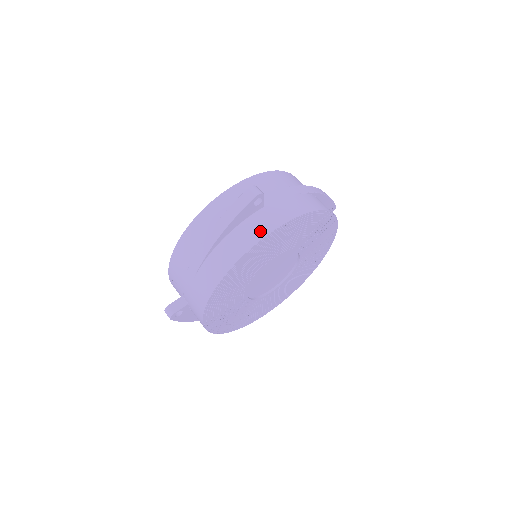
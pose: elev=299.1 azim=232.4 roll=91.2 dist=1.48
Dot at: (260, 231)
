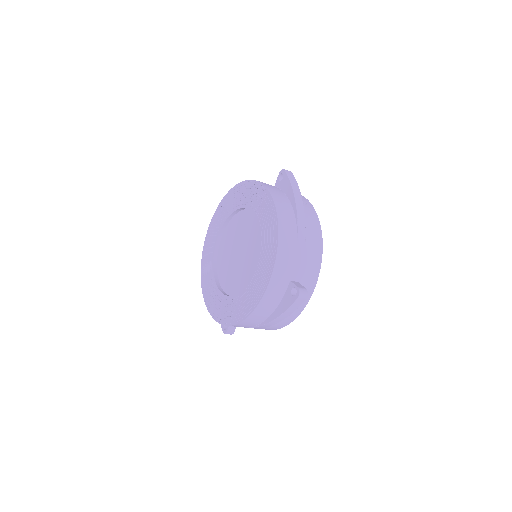
Dot at: occluded
